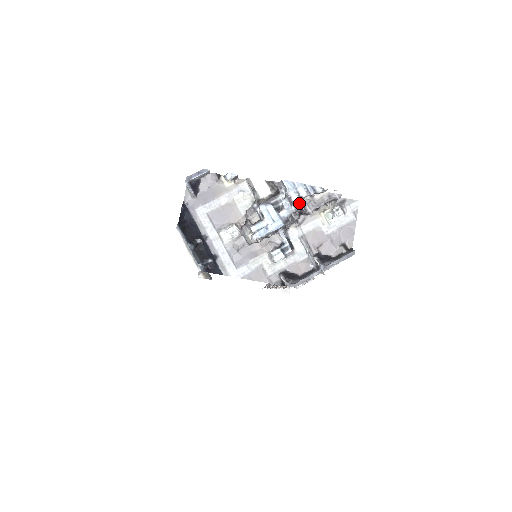
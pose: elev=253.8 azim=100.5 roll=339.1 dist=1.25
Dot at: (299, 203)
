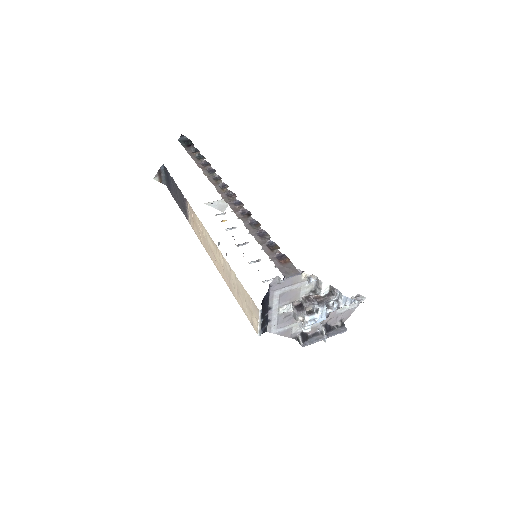
Dot at: occluded
